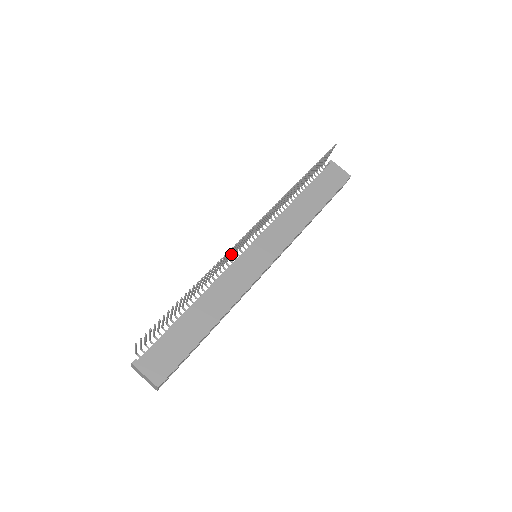
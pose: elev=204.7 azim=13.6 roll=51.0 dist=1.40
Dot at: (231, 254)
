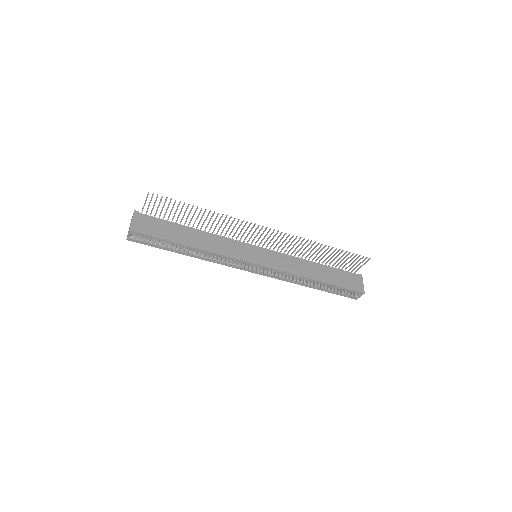
Dot at: (244, 233)
